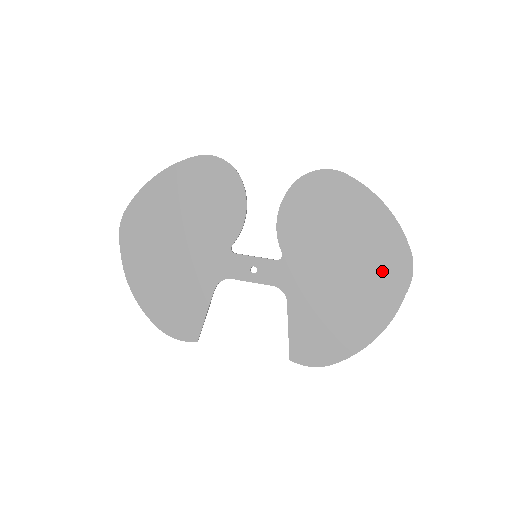
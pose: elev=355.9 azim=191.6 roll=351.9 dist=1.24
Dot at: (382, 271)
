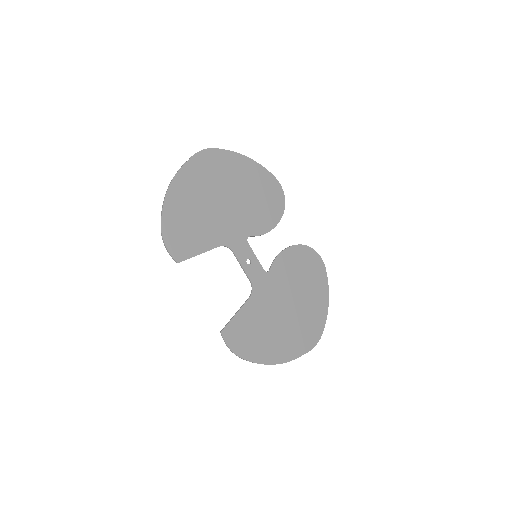
Dot at: (304, 331)
